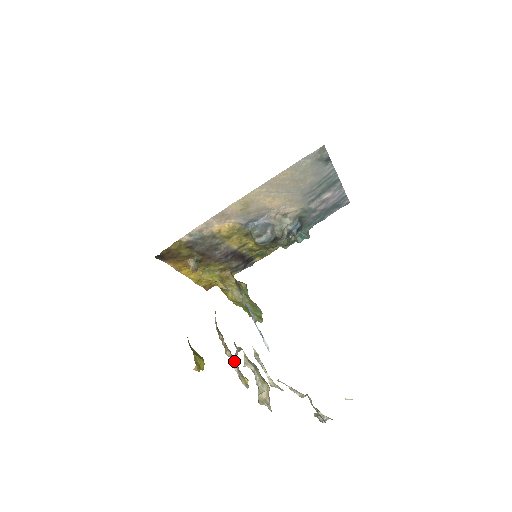
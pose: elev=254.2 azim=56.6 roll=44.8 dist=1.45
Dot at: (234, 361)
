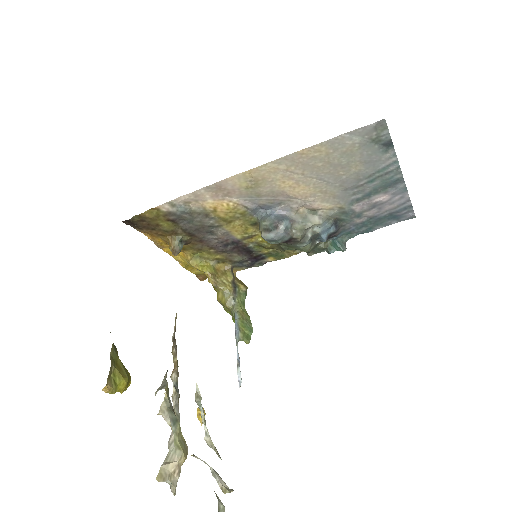
Dot at: (176, 390)
